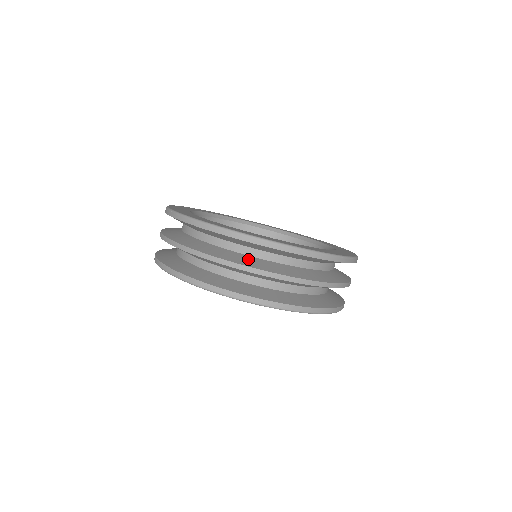
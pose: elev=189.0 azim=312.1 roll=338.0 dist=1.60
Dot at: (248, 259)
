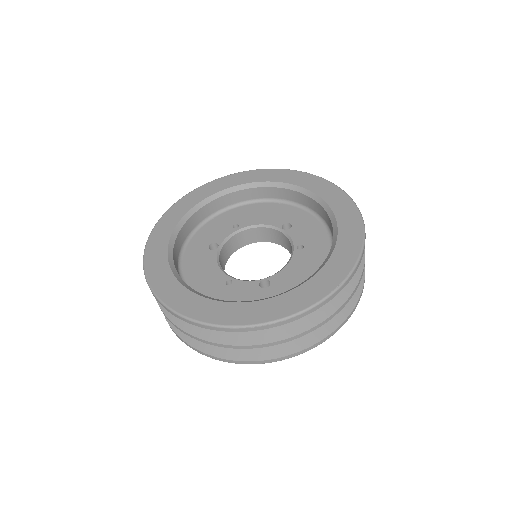
Dot at: occluded
